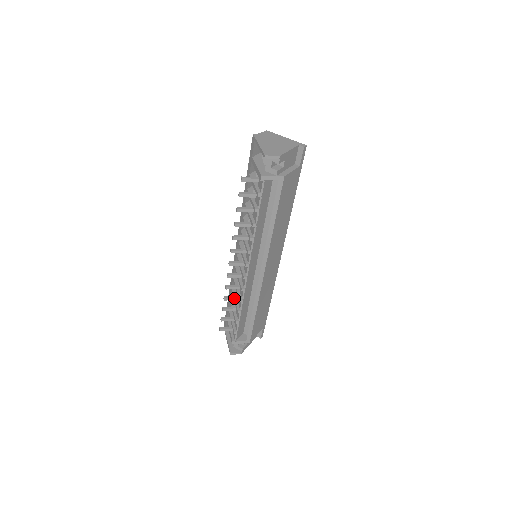
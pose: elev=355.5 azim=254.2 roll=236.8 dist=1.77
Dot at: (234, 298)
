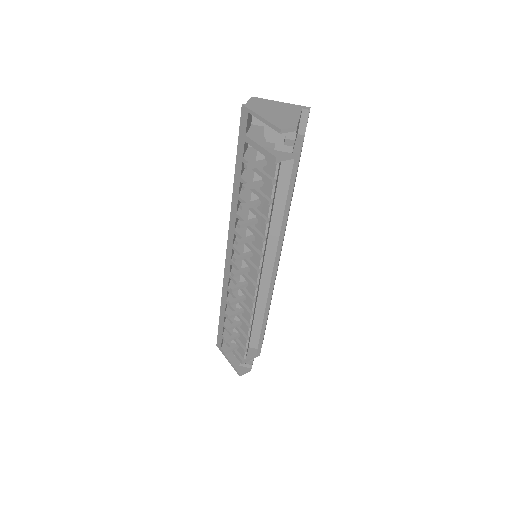
Dot at: (239, 312)
